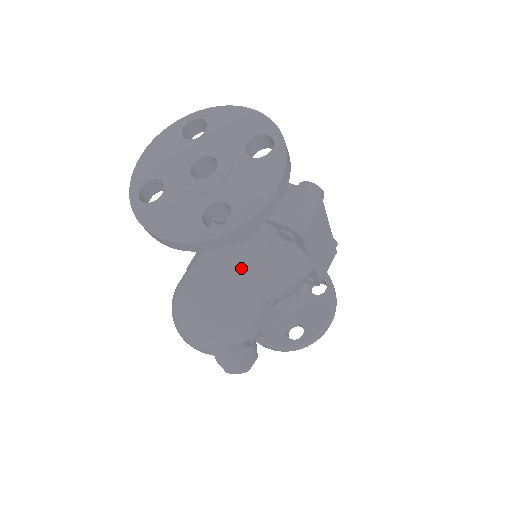
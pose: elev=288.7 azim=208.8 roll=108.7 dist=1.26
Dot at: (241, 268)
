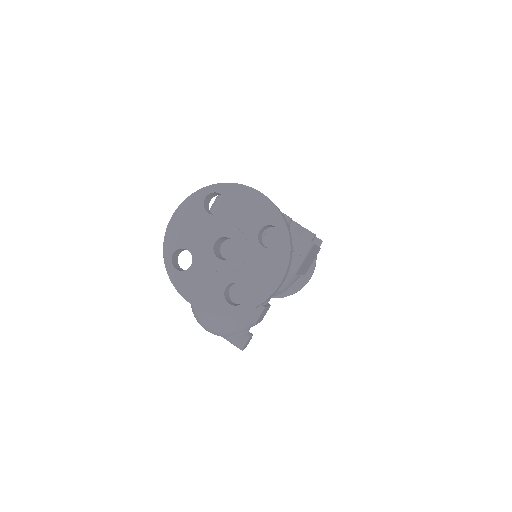
Dot at: occluded
